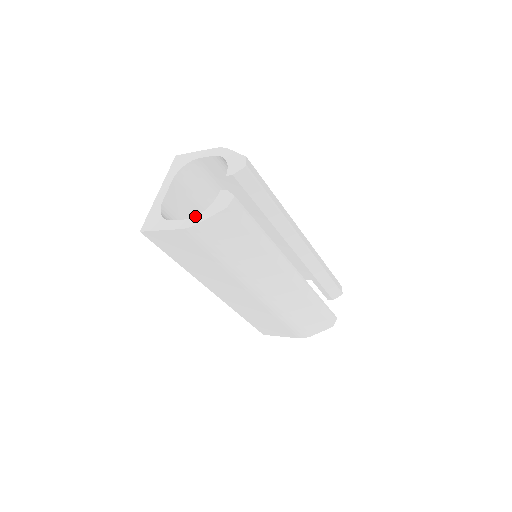
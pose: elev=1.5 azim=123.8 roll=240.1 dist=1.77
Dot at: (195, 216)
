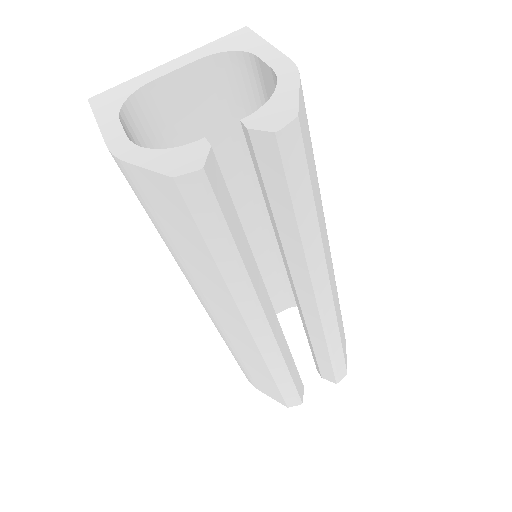
Dot at: occluded
